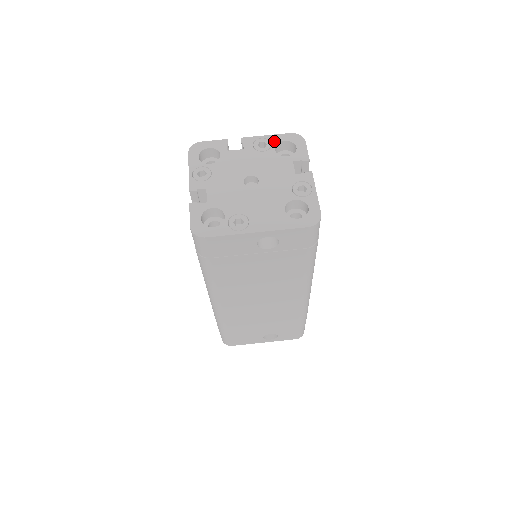
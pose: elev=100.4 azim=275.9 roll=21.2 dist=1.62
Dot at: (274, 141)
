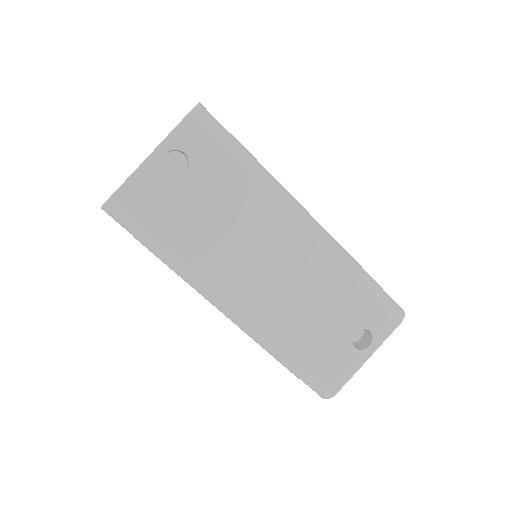
Dot at: occluded
